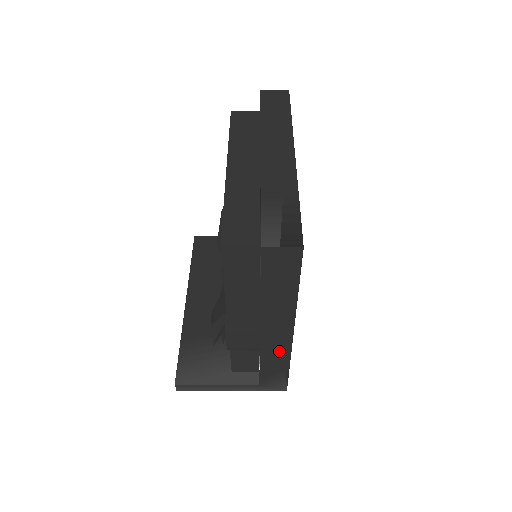
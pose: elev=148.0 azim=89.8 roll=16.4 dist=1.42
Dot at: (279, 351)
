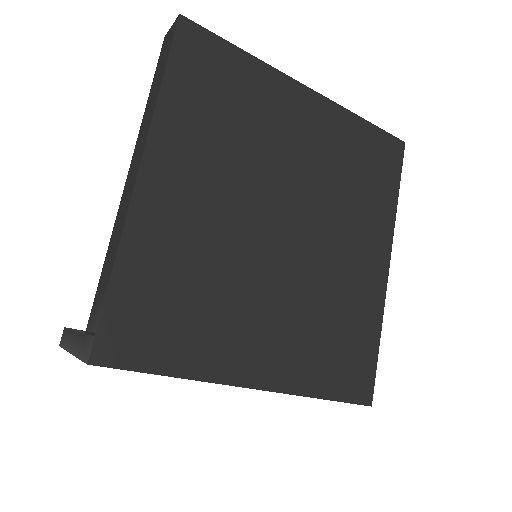
Dot at: (121, 222)
